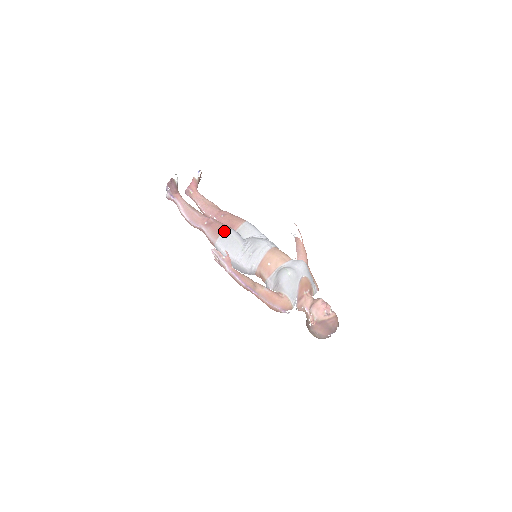
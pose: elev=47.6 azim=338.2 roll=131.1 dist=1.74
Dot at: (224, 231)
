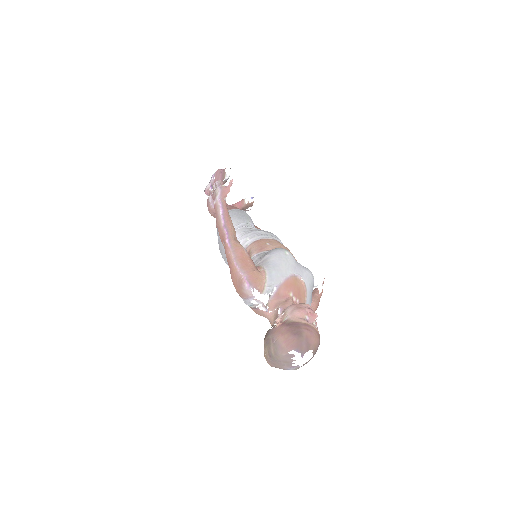
Dot at: (240, 209)
